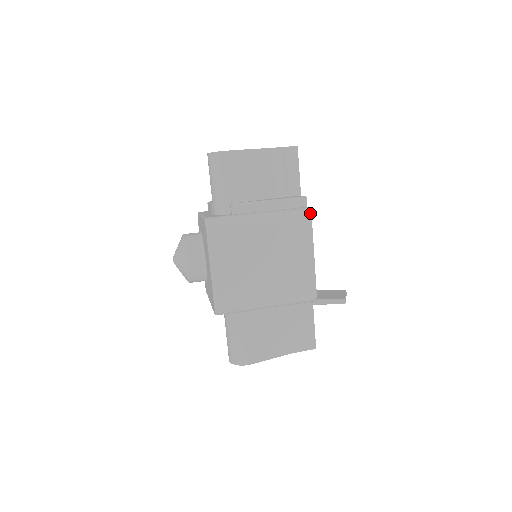
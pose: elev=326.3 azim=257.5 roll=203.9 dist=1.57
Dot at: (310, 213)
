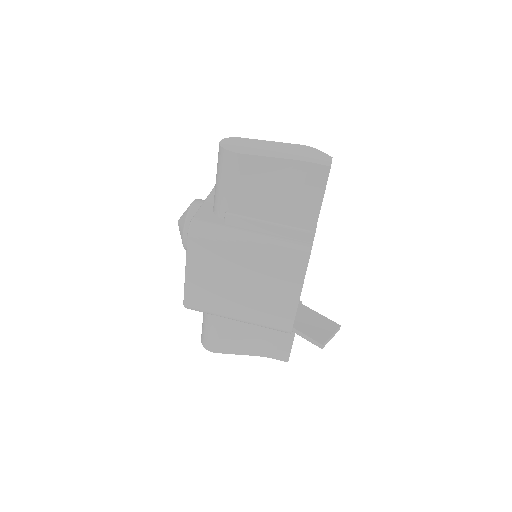
Dot at: (309, 255)
